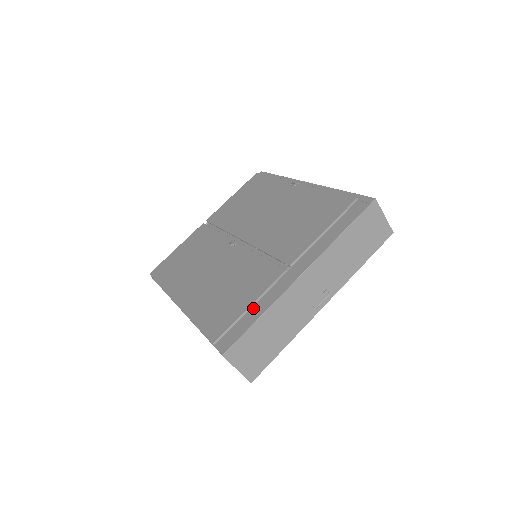
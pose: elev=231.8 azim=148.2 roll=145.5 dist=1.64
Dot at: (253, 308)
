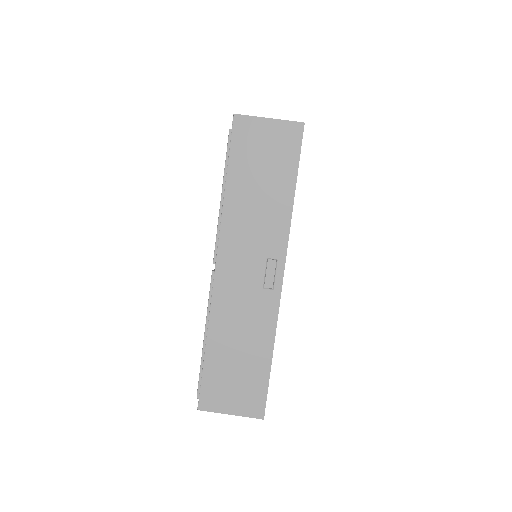
Dot at: occluded
